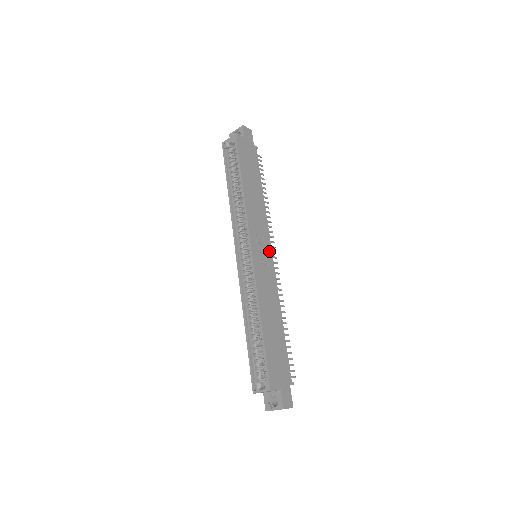
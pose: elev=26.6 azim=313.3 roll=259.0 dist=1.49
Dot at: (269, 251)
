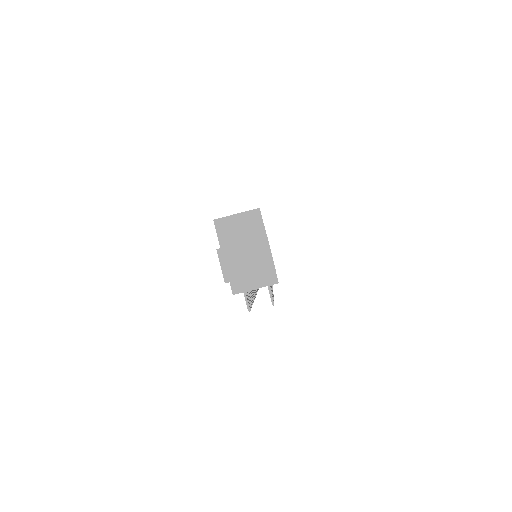
Dot at: occluded
